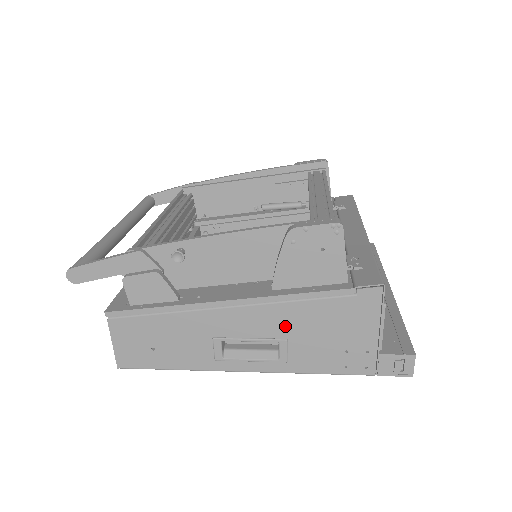
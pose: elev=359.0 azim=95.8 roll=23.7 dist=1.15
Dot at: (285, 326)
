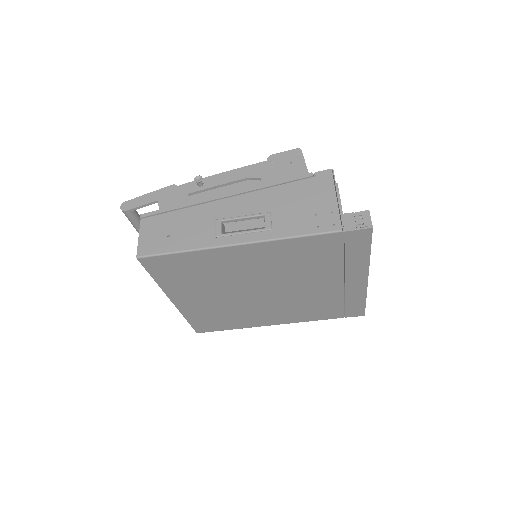
Dot at: (268, 204)
